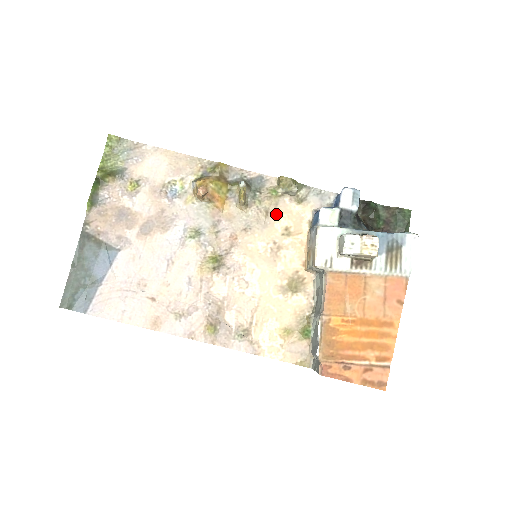
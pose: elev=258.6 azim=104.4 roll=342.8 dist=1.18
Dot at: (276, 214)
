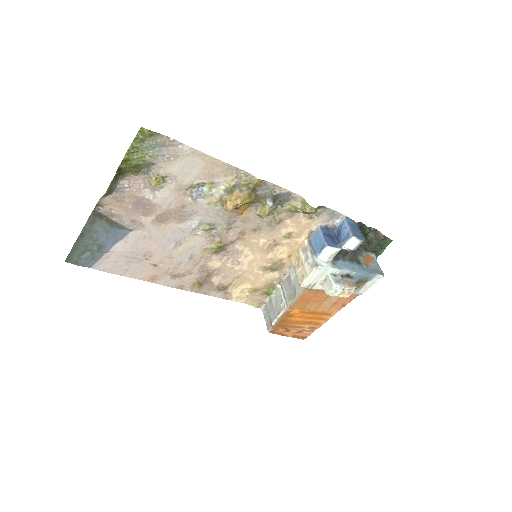
Dot at: (287, 223)
